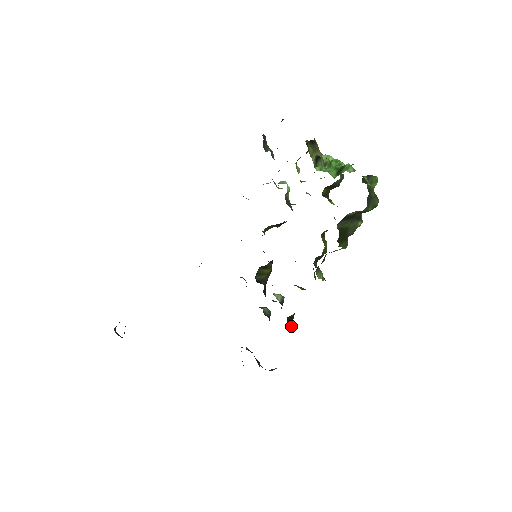
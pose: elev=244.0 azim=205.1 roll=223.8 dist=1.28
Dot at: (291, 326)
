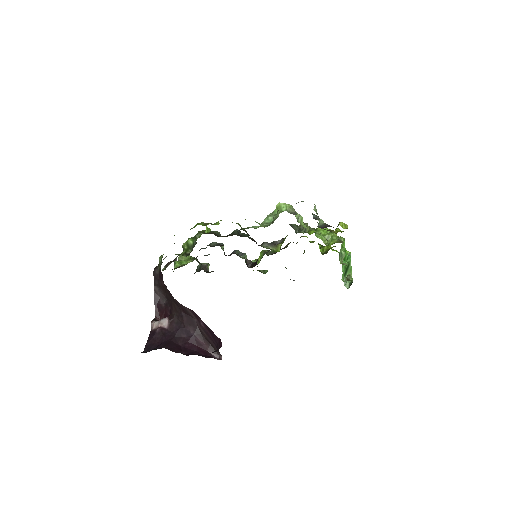
Dot at: occluded
